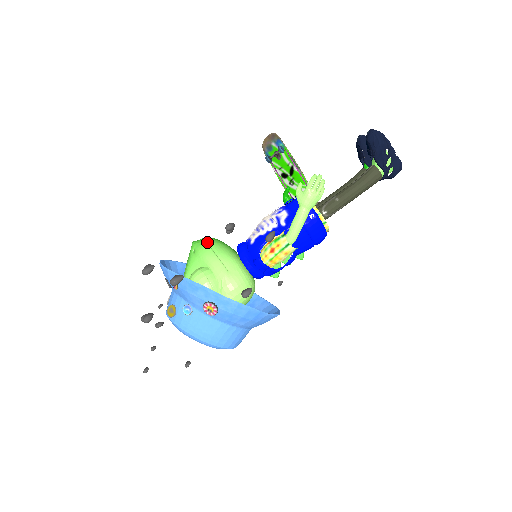
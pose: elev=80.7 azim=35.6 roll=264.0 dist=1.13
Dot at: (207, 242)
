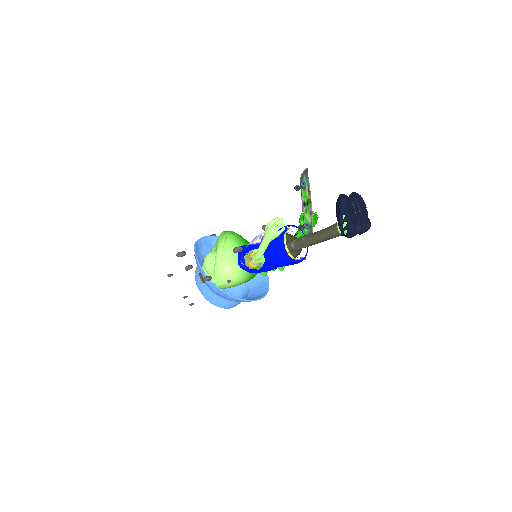
Dot at: (227, 235)
